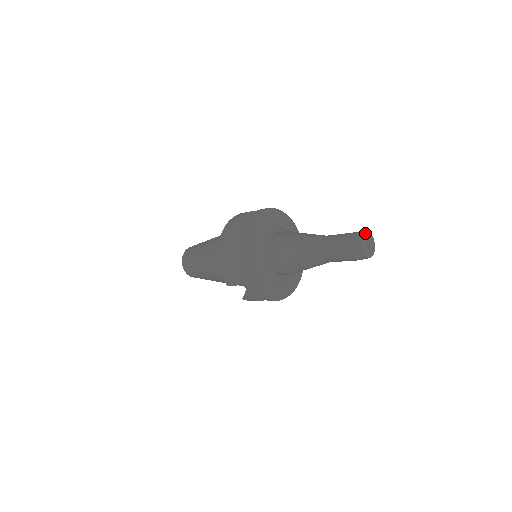
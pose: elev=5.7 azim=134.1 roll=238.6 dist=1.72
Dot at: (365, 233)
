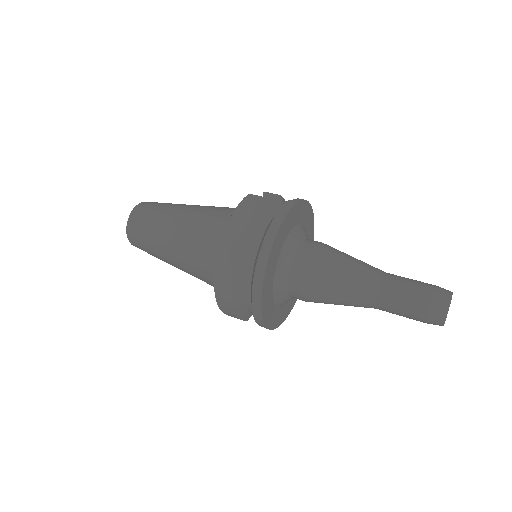
Dot at: occluded
